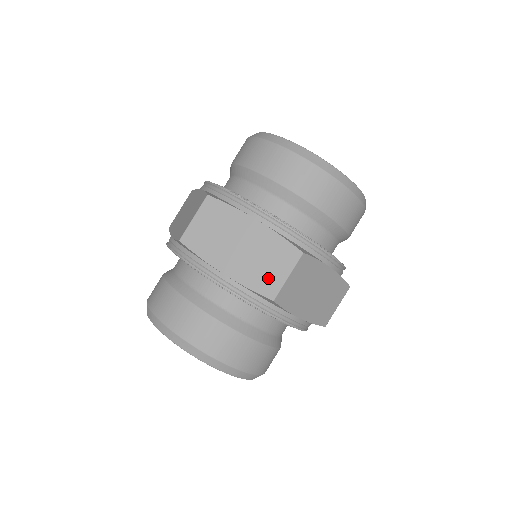
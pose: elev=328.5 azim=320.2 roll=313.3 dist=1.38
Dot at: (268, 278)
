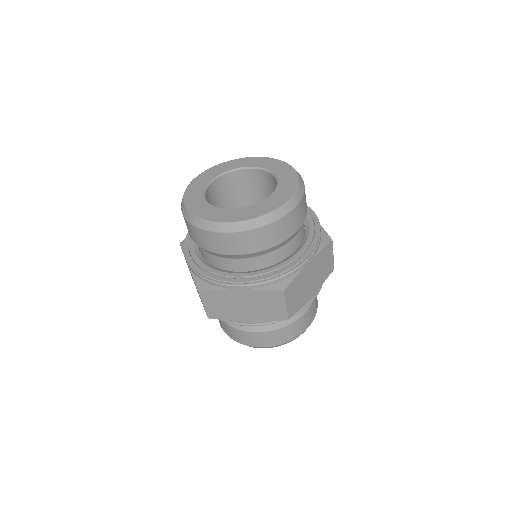
Dot at: (275, 312)
